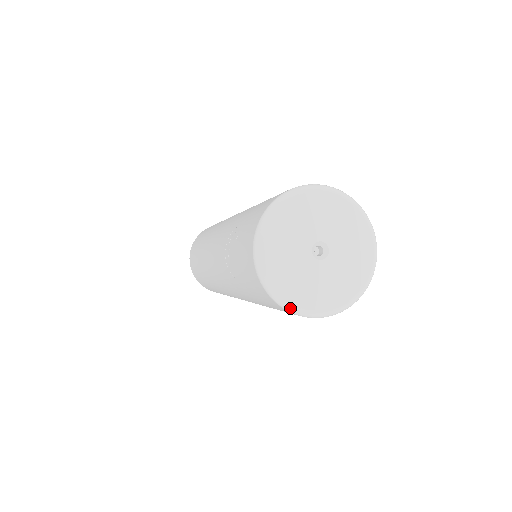
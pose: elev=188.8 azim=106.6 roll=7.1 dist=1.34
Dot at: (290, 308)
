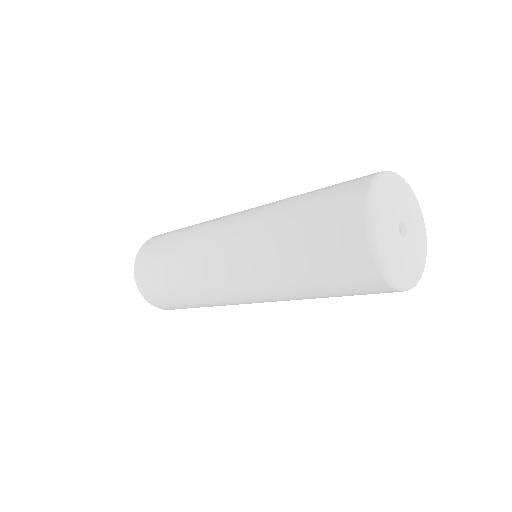
Dot at: (376, 247)
